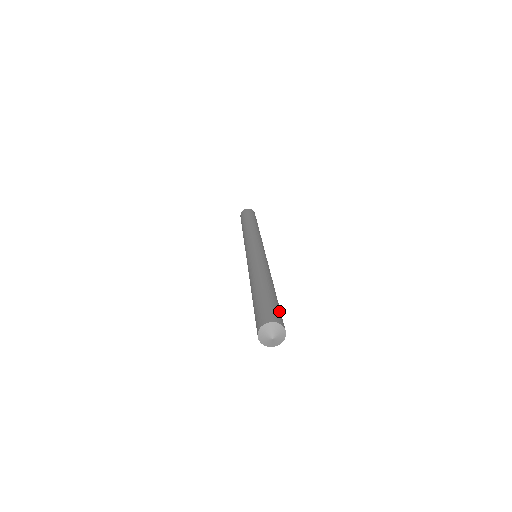
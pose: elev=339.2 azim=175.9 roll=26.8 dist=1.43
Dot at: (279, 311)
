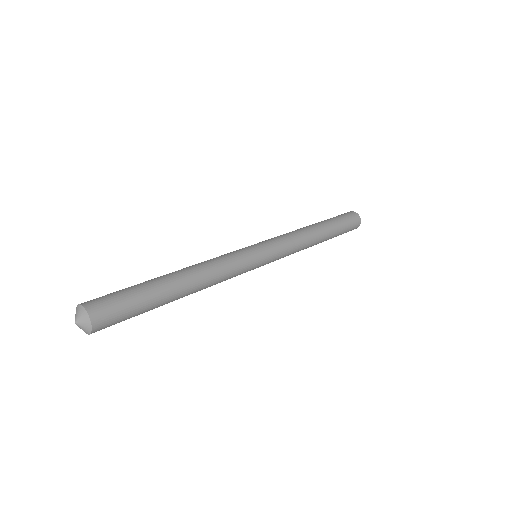
Dot at: (124, 310)
